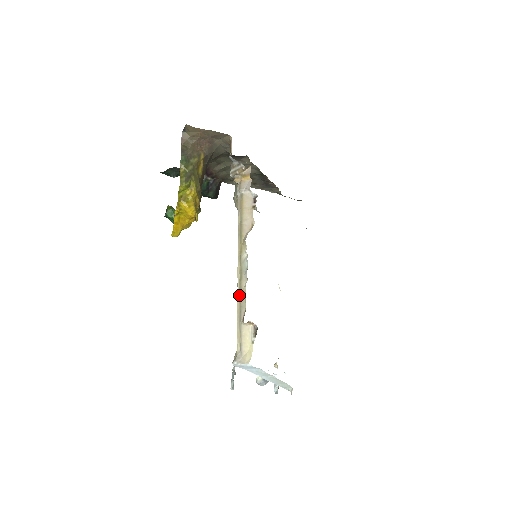
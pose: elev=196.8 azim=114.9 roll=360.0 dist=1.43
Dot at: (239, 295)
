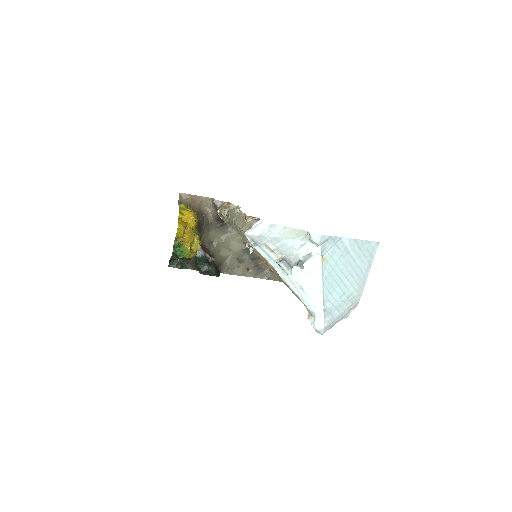
Dot at: (239, 222)
